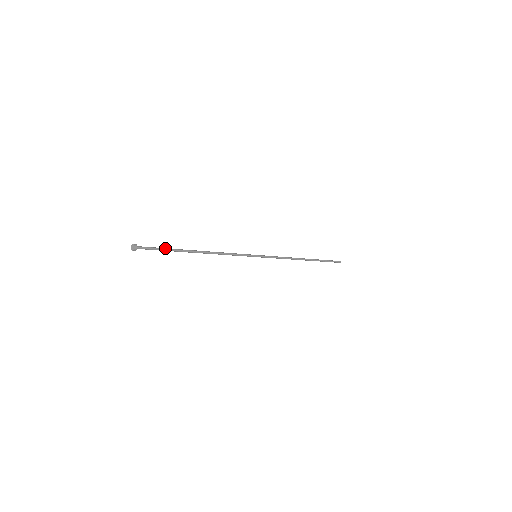
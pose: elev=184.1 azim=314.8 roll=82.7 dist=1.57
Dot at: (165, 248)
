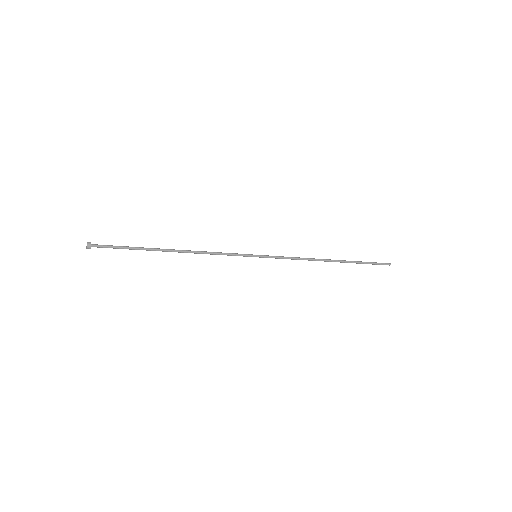
Dot at: (128, 246)
